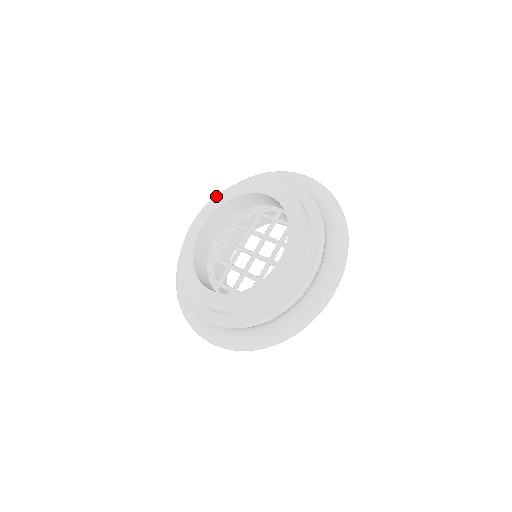
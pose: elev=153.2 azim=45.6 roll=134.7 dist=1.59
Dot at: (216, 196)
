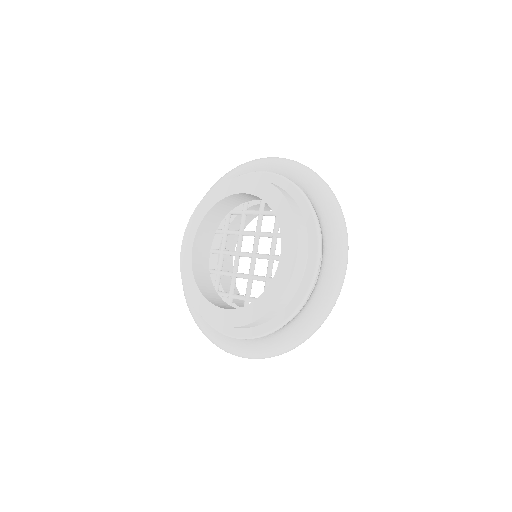
Dot at: (194, 211)
